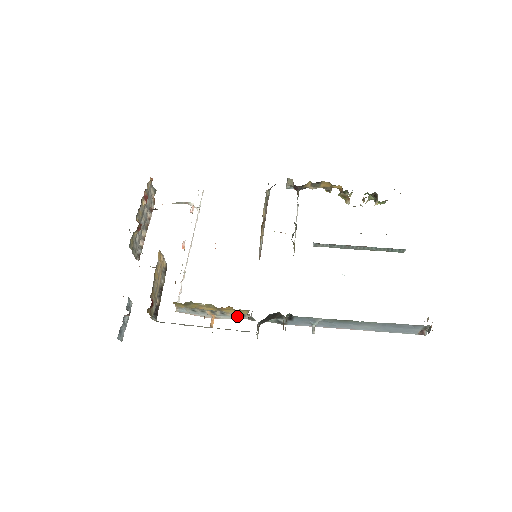
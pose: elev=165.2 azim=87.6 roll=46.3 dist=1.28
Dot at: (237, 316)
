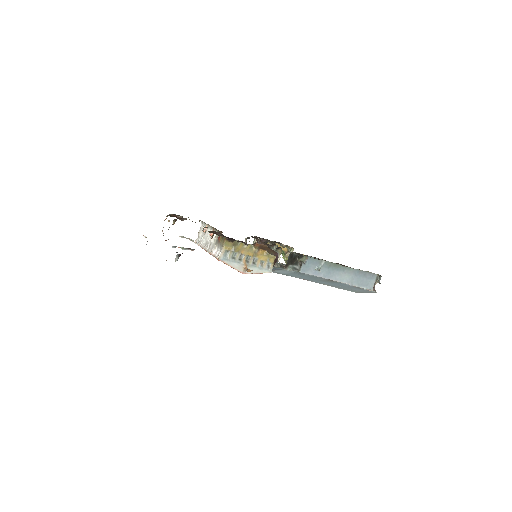
Dot at: (263, 268)
